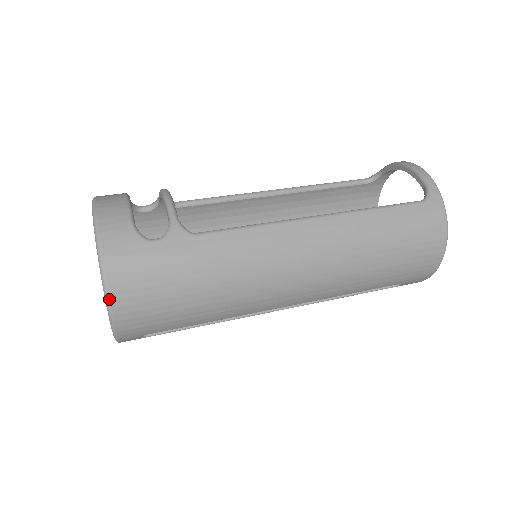
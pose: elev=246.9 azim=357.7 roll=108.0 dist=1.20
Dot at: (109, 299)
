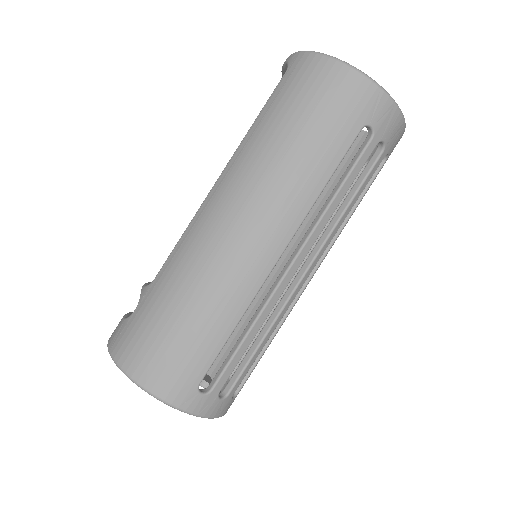
Dot at: (130, 376)
